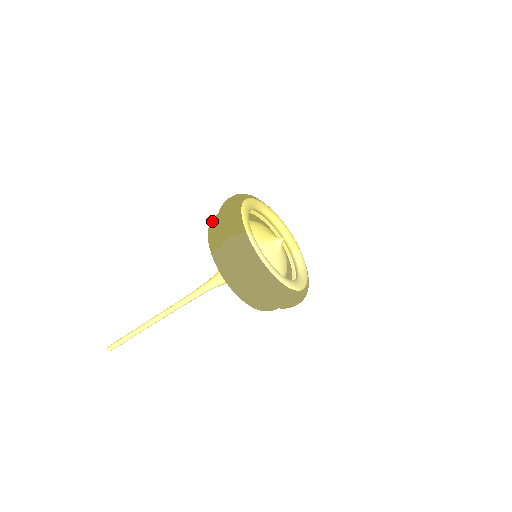
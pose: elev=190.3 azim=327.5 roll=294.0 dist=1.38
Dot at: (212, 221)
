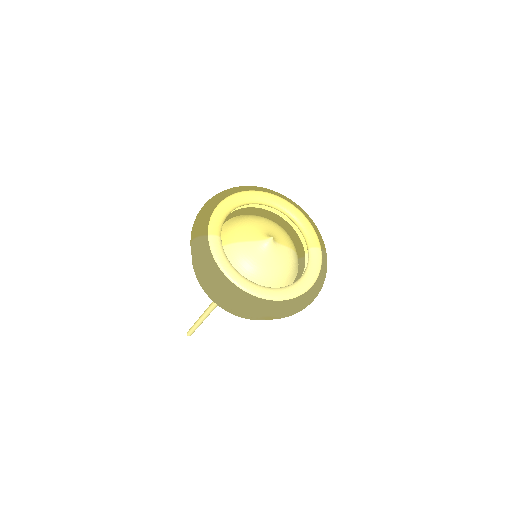
Dot at: occluded
